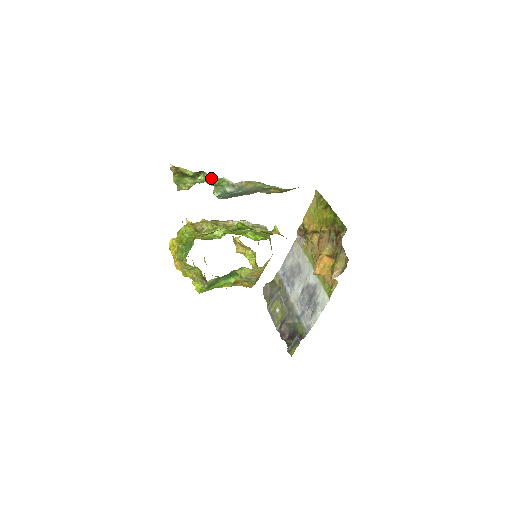
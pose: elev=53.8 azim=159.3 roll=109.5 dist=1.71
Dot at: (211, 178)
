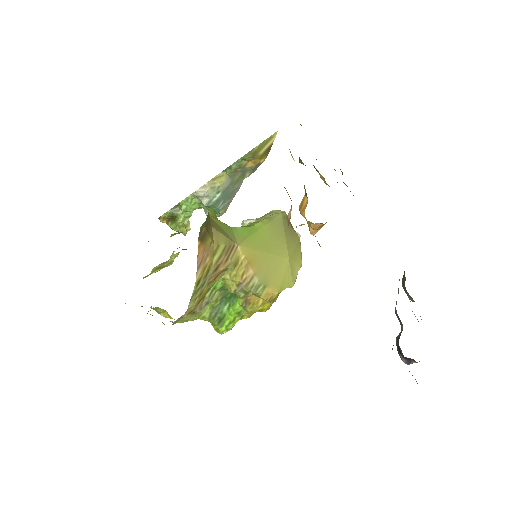
Dot at: (180, 205)
